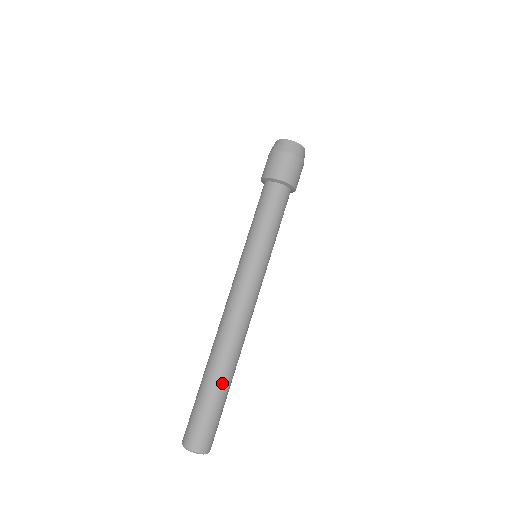
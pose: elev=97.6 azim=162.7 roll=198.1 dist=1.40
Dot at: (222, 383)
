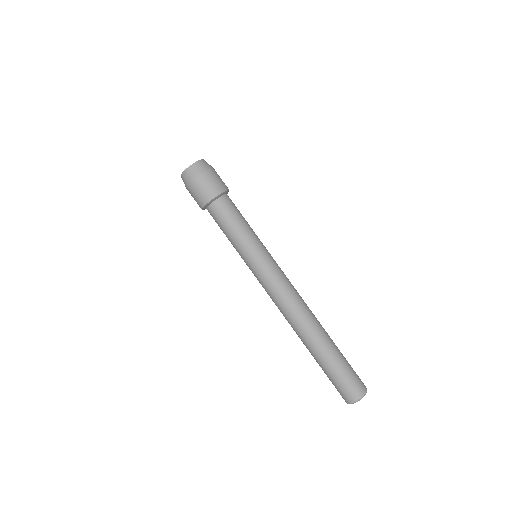
Dot at: (325, 350)
